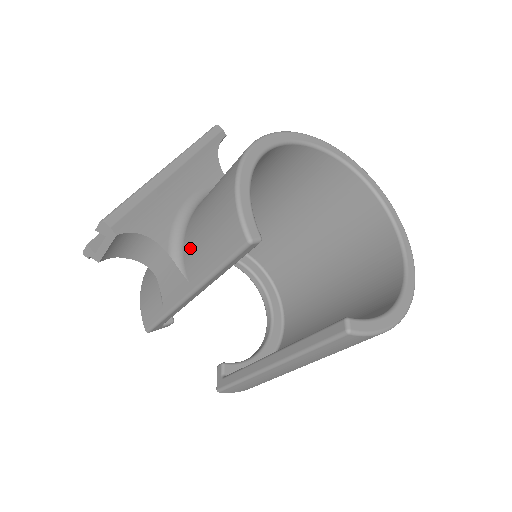
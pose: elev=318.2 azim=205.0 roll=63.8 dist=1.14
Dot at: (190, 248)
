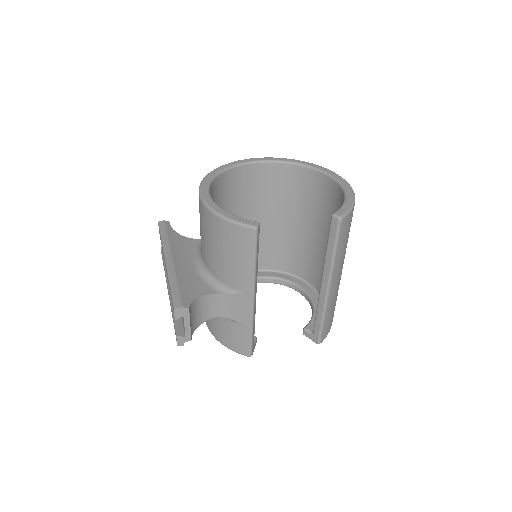
Dot at: (227, 276)
